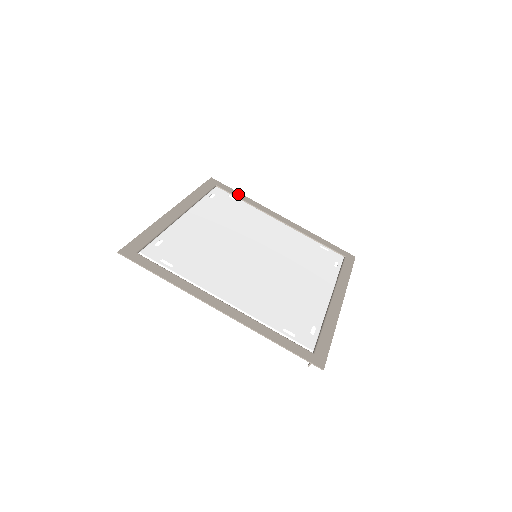
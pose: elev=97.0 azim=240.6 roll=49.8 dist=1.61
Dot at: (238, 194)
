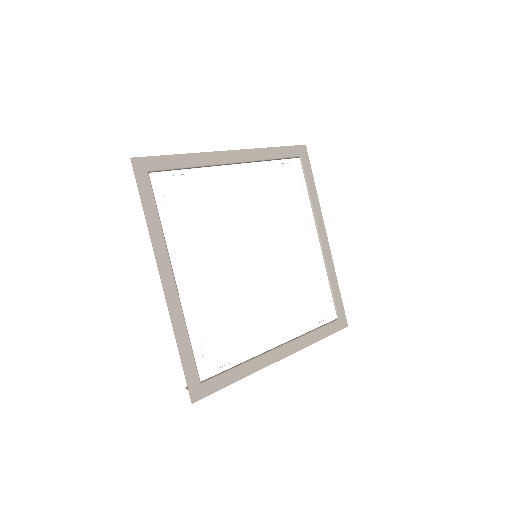
Dot at: (311, 182)
